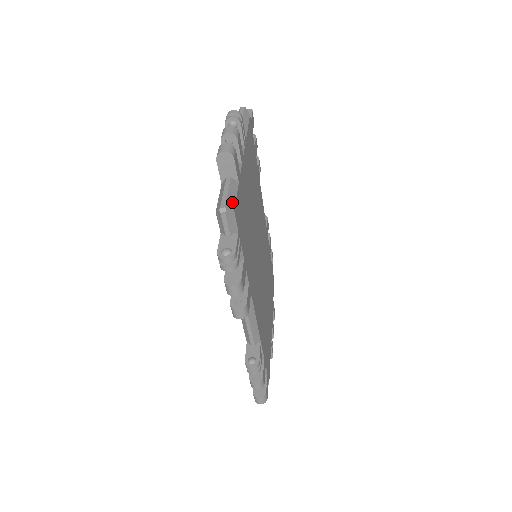
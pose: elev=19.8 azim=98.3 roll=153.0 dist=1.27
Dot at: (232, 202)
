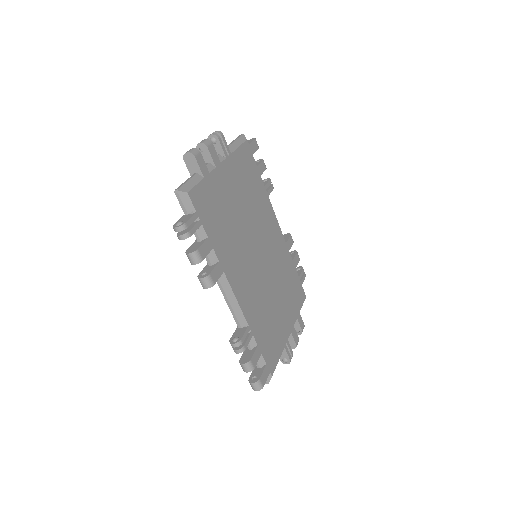
Dot at: (188, 187)
